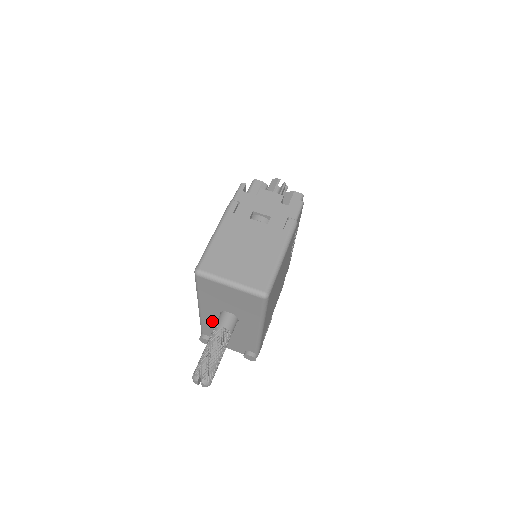
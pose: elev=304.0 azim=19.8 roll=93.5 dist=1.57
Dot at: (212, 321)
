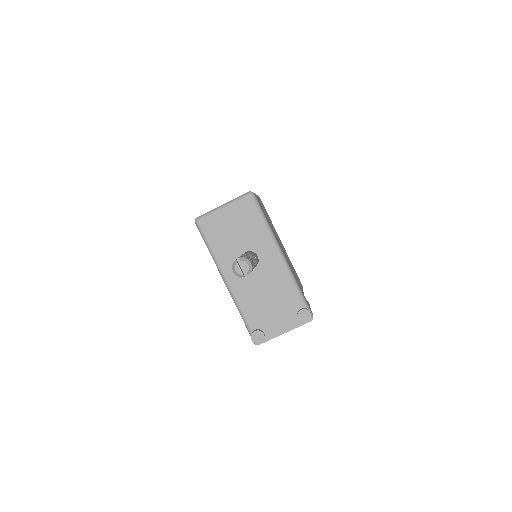
Dot at: (244, 290)
